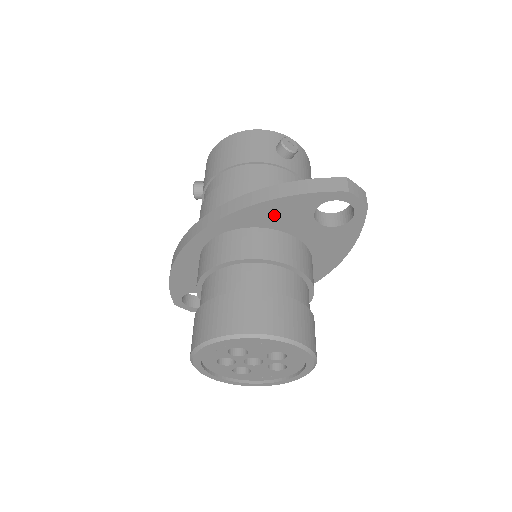
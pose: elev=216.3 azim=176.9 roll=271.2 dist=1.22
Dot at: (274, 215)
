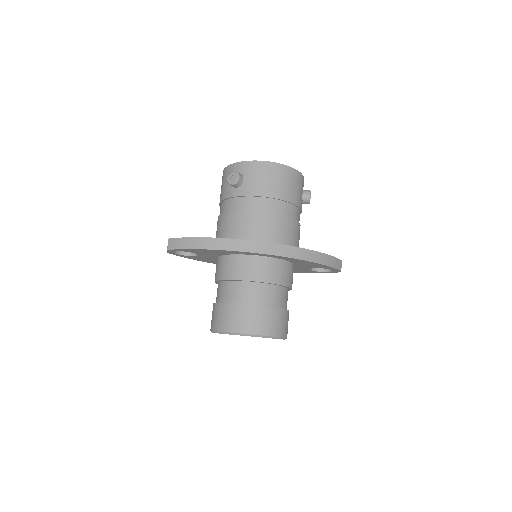
Dot at: (305, 264)
